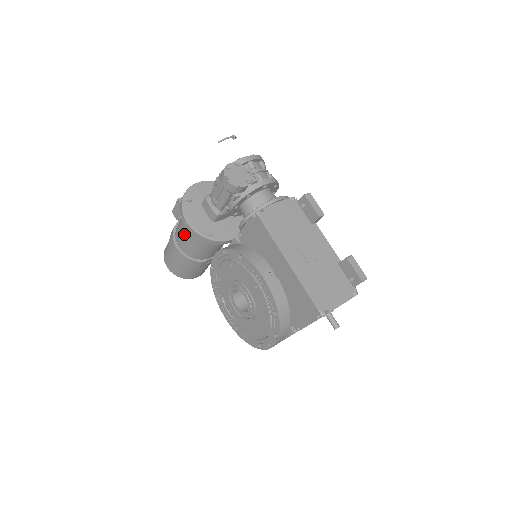
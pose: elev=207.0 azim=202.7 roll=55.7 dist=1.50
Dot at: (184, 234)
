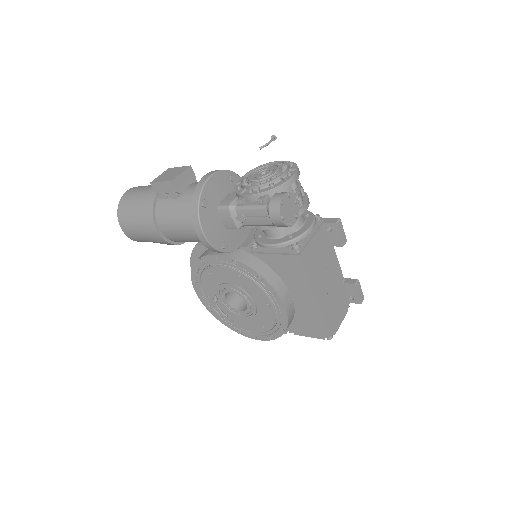
Dot at: (180, 229)
